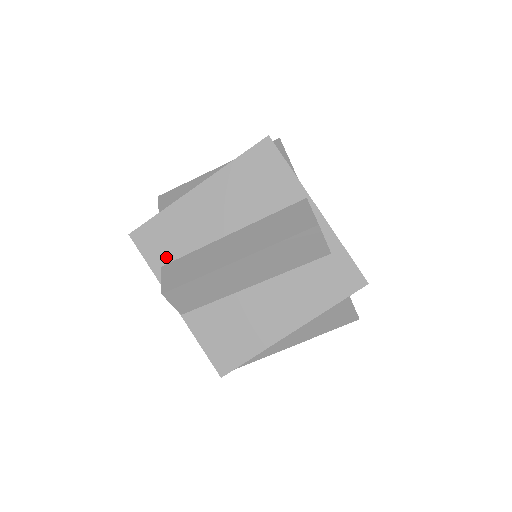
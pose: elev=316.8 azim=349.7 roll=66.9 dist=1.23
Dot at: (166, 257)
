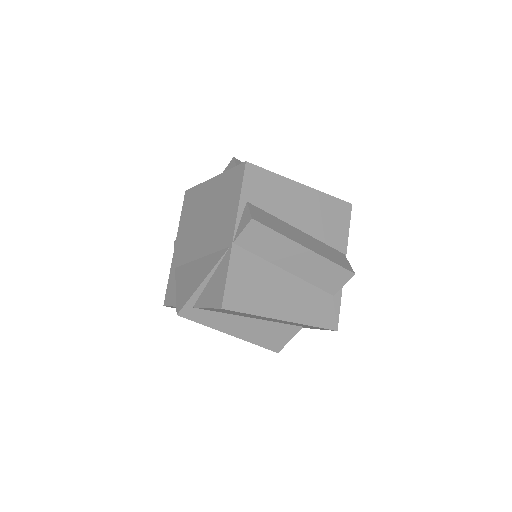
Dot at: (255, 200)
